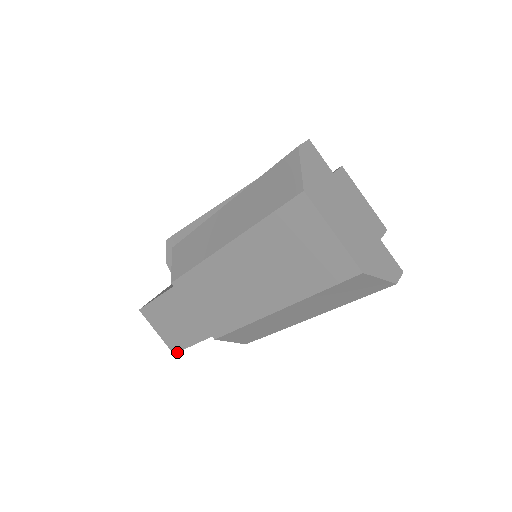
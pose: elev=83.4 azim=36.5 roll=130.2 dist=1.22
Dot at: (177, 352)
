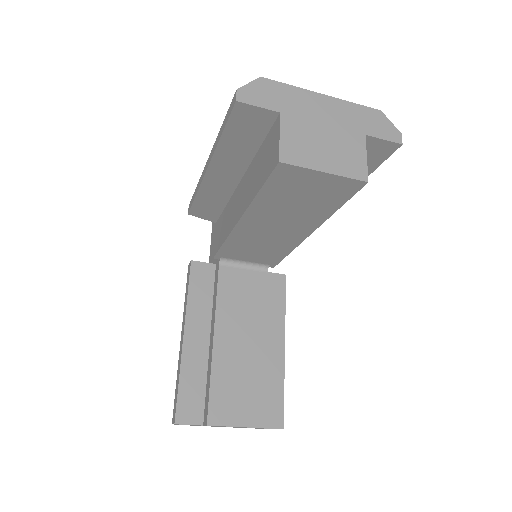
Dot at: occluded
